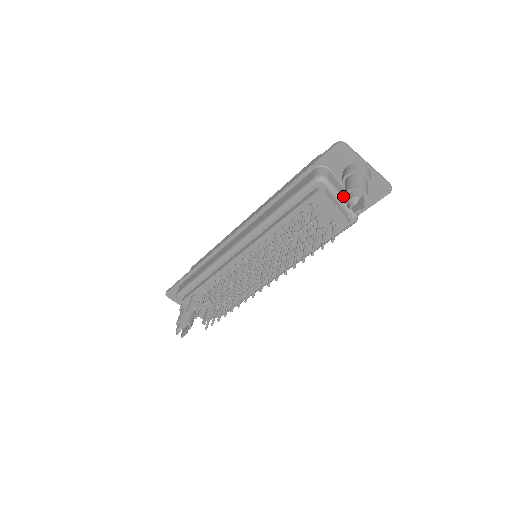
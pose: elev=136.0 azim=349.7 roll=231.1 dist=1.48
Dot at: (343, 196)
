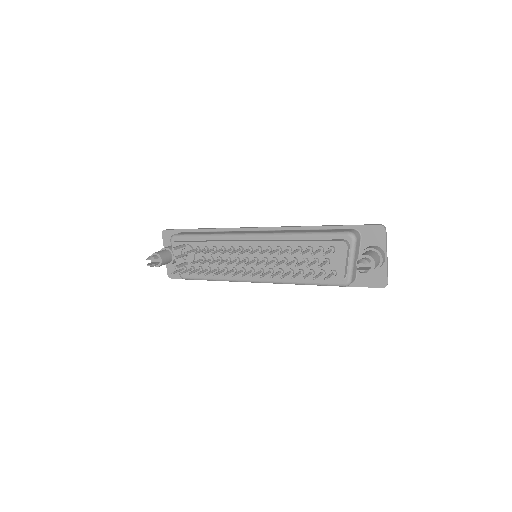
Dot at: (355, 261)
